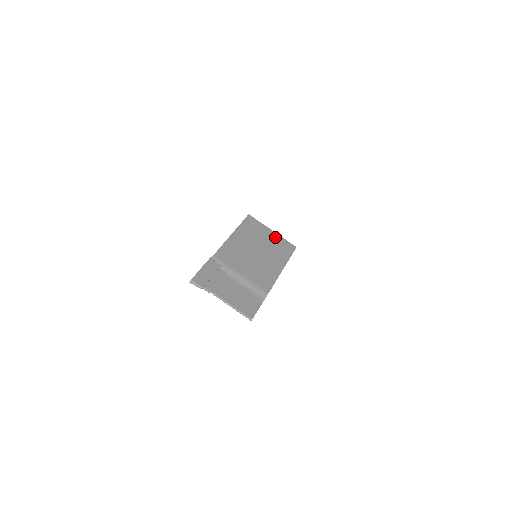
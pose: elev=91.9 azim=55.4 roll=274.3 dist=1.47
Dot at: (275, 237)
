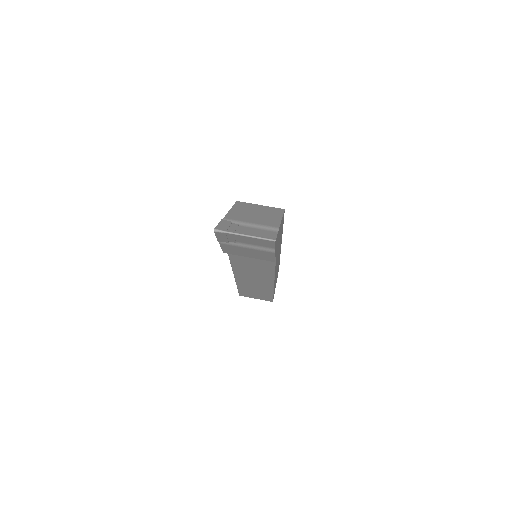
Dot at: (265, 207)
